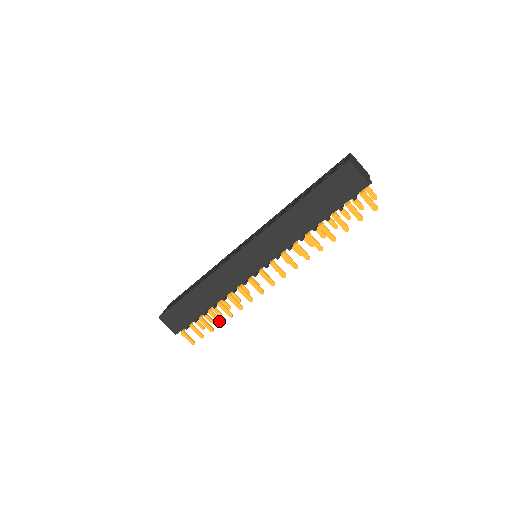
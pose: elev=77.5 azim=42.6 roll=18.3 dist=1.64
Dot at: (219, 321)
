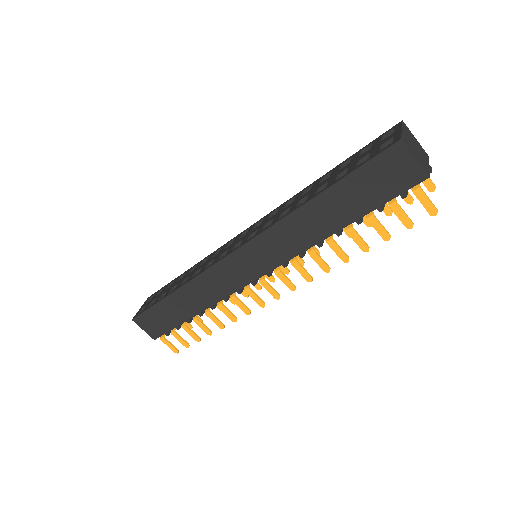
Dot at: (207, 331)
